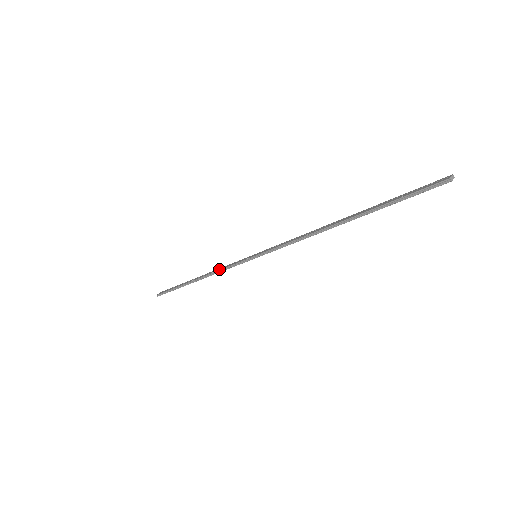
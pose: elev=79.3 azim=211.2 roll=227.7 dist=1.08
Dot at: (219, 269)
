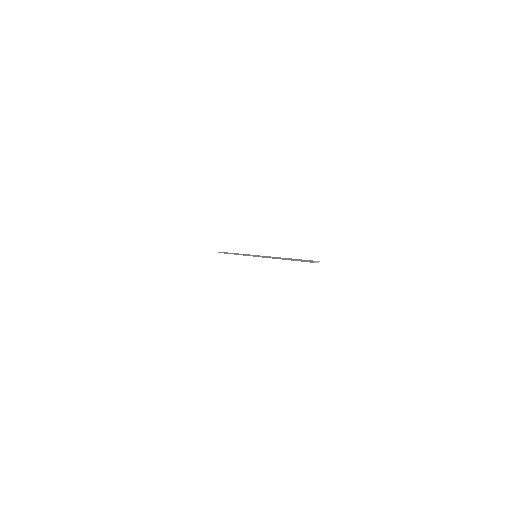
Dot at: occluded
